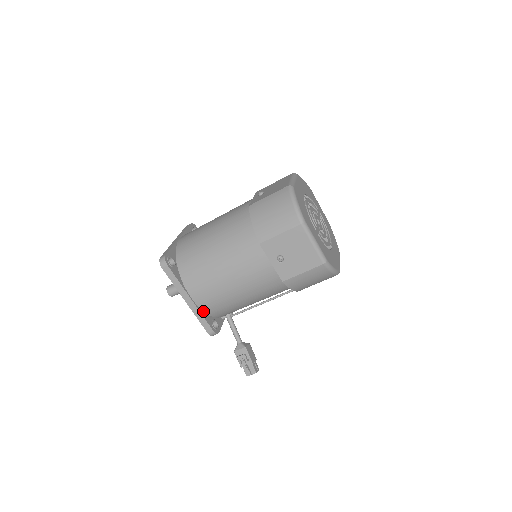
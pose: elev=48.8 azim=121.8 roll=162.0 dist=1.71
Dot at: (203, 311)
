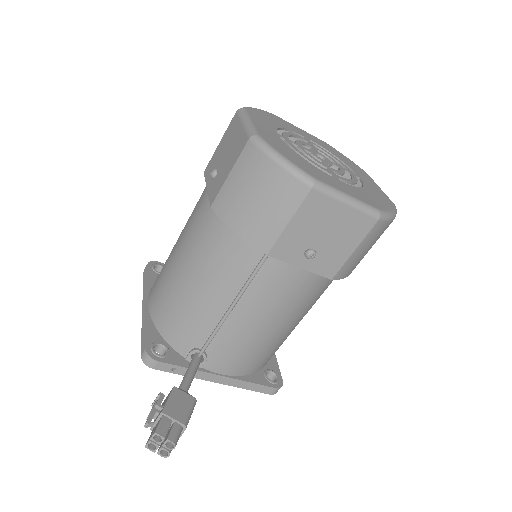
Dot at: (154, 324)
